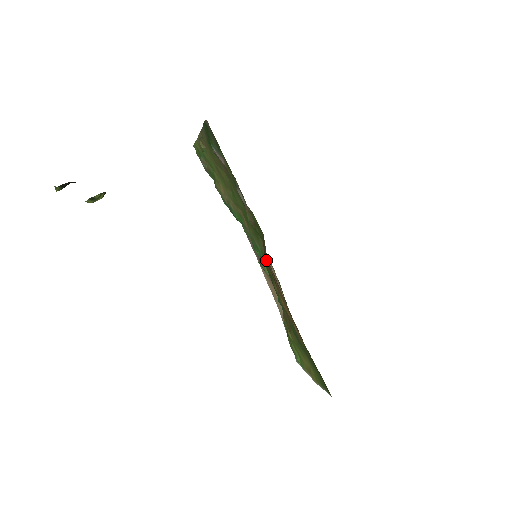
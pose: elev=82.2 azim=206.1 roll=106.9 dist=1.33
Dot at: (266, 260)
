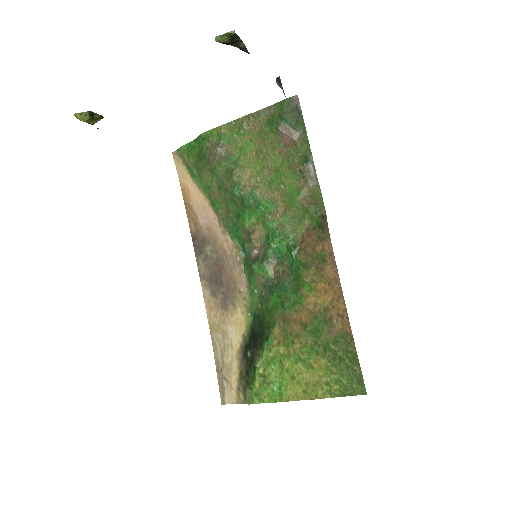
Dot at: (306, 244)
